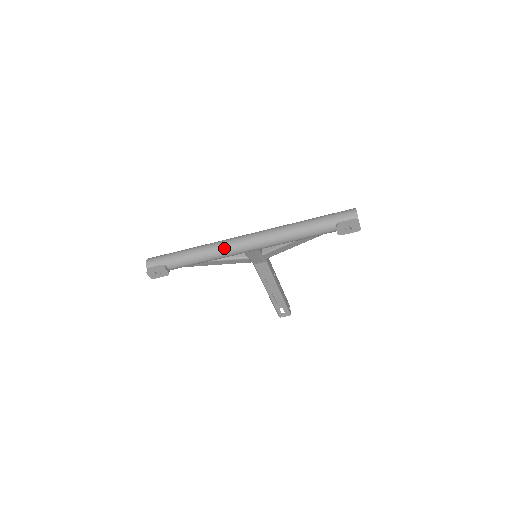
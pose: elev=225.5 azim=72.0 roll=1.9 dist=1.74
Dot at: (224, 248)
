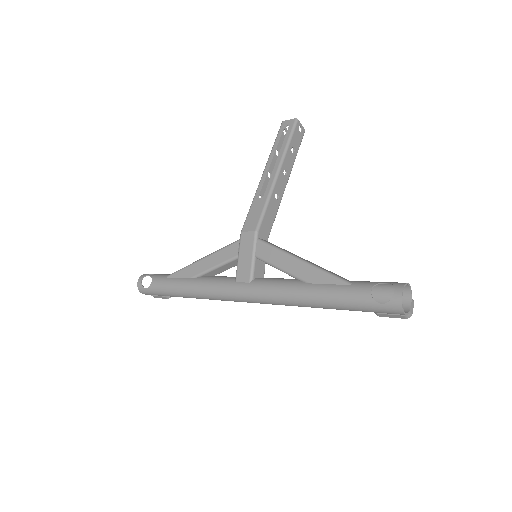
Dot at: occluded
